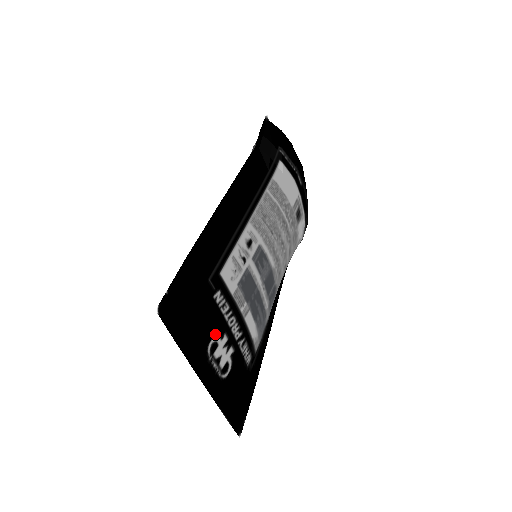
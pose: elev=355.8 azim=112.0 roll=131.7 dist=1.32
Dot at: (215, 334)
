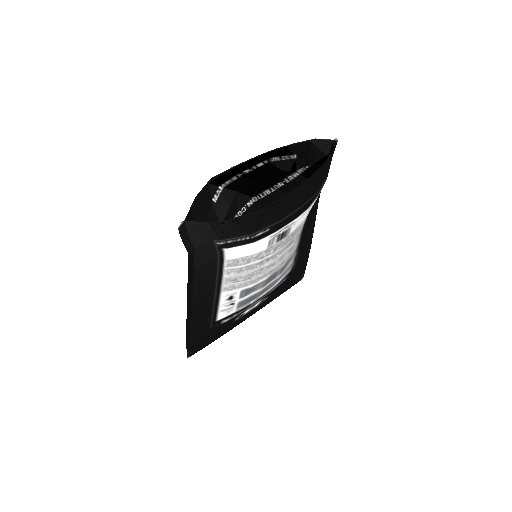
Dot at: (237, 317)
